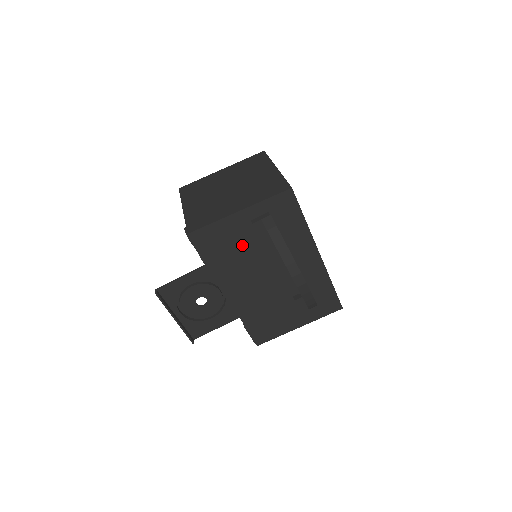
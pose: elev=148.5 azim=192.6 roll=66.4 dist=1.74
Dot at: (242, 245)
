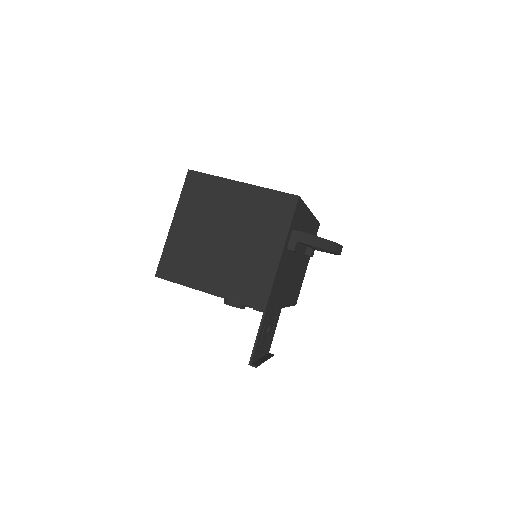
Dot at: (285, 270)
